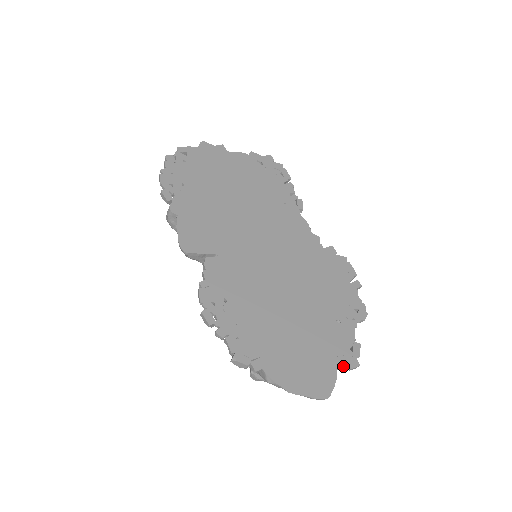
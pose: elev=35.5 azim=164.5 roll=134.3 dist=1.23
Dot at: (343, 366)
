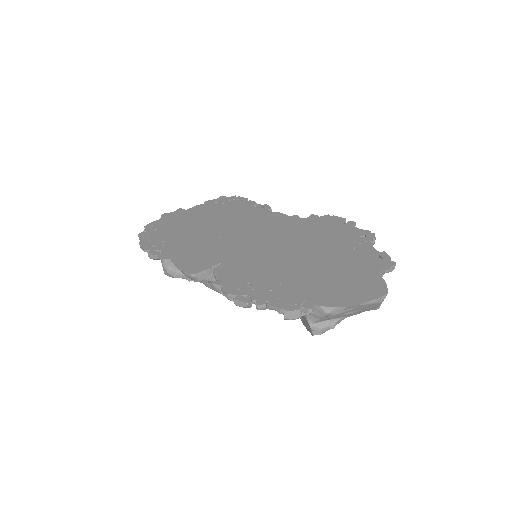
Dot at: (383, 271)
